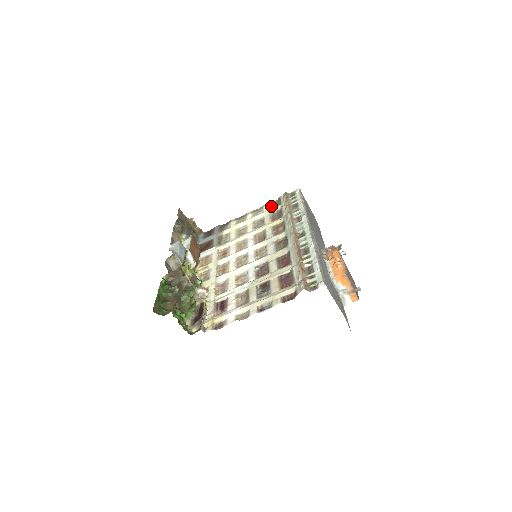
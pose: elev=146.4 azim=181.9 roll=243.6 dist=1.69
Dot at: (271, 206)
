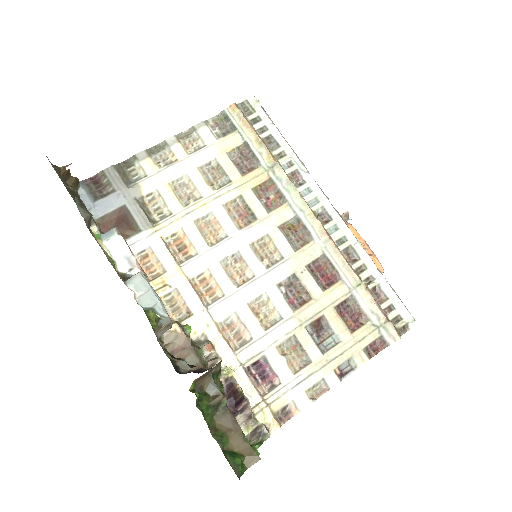
Dot at: (215, 131)
